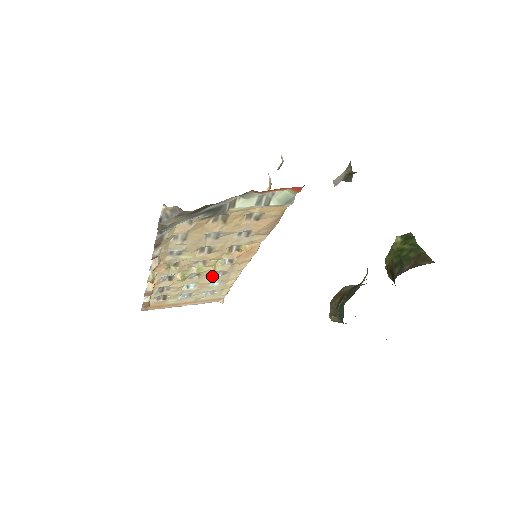
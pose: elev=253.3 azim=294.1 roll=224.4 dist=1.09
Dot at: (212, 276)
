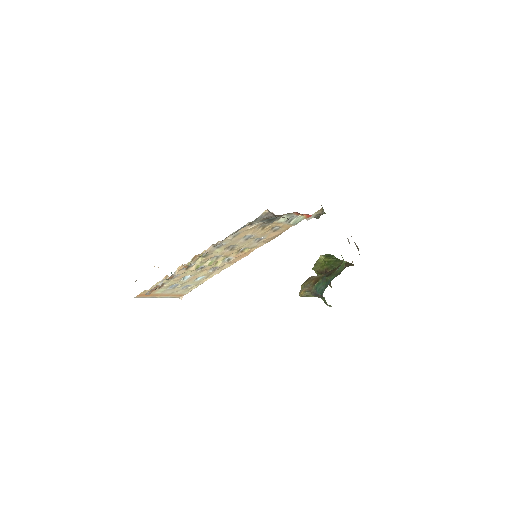
Dot at: (207, 271)
